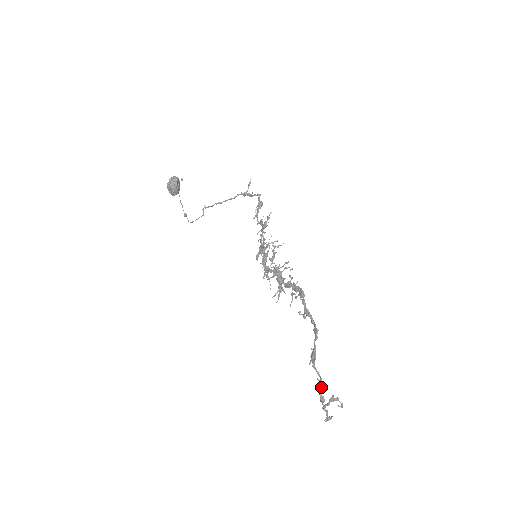
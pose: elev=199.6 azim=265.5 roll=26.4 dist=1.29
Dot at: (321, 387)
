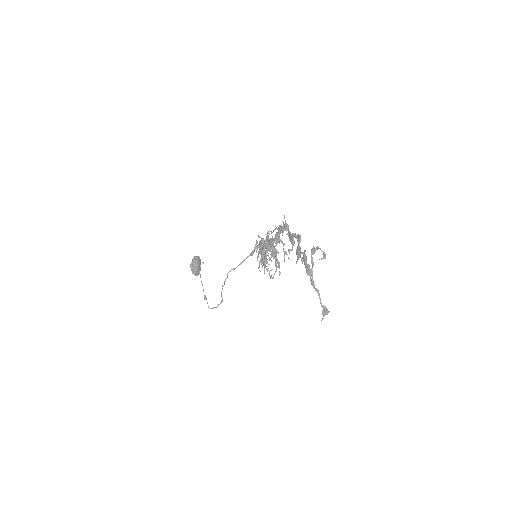
Dot at: (305, 260)
